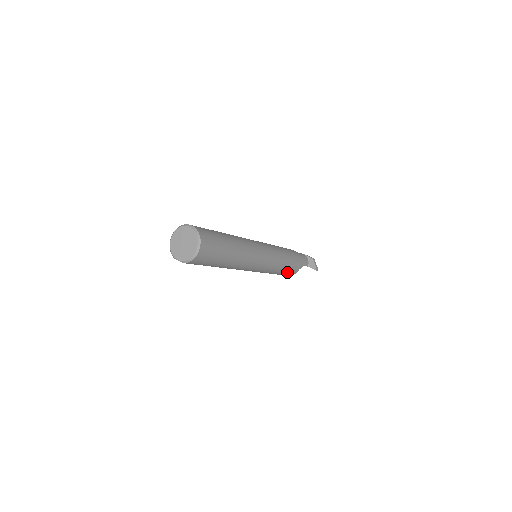
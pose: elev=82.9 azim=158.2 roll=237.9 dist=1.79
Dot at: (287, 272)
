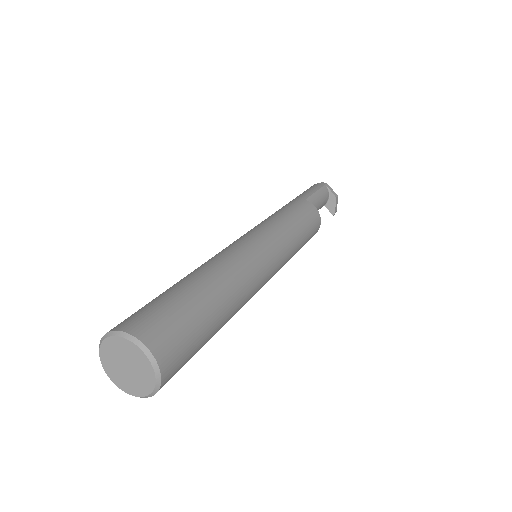
Dot at: occluded
